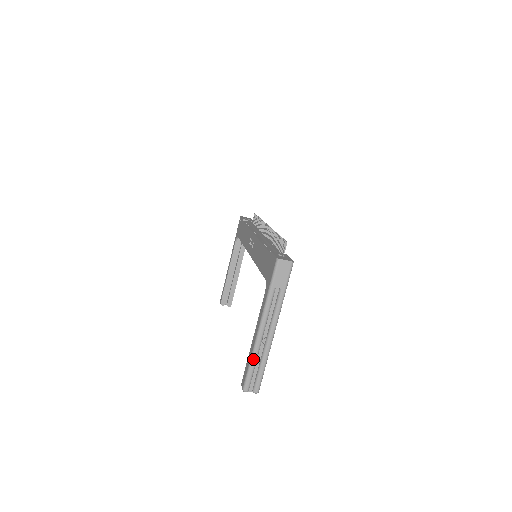
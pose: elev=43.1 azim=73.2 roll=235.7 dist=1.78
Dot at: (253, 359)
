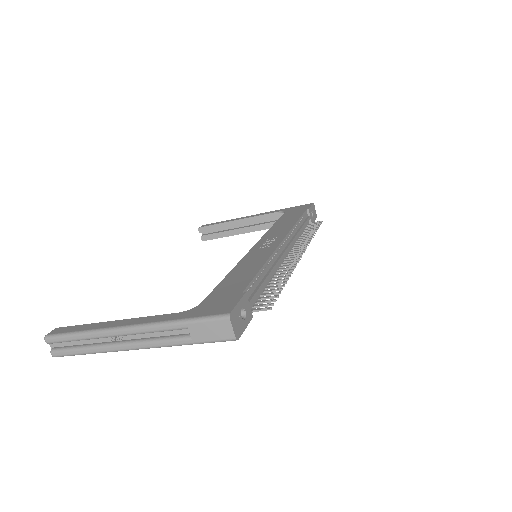
Dot at: (86, 335)
